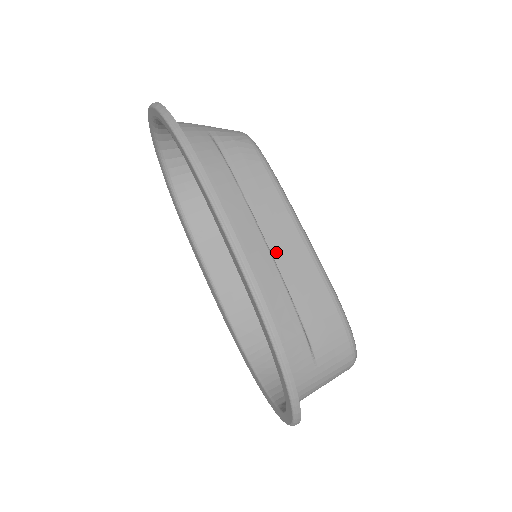
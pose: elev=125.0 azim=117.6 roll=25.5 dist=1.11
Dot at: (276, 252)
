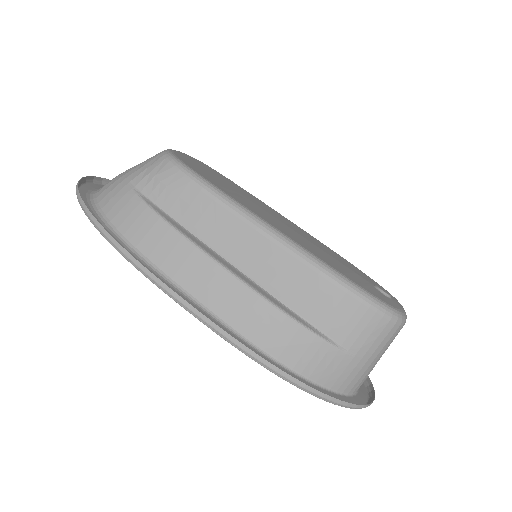
Dot at: (250, 270)
